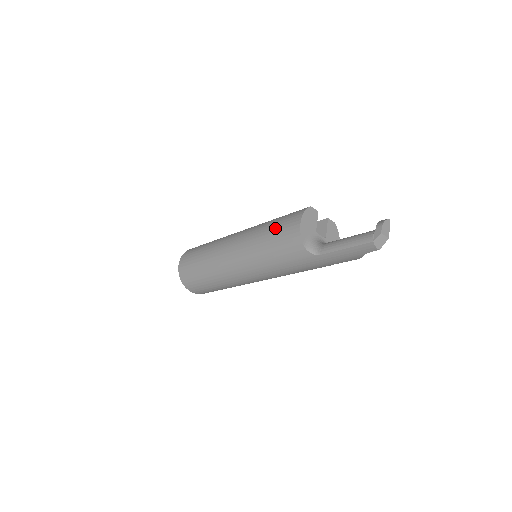
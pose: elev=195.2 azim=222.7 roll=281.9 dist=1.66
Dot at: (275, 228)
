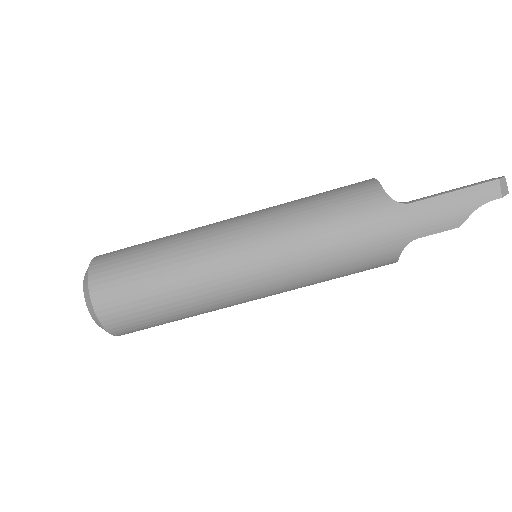
Dot at: occluded
